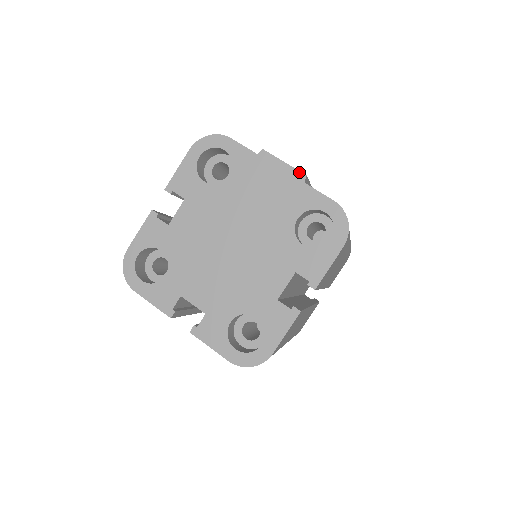
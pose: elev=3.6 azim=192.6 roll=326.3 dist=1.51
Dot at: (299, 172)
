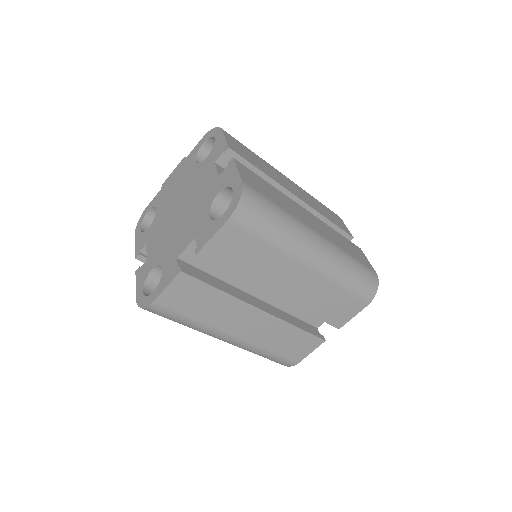
Dot at: (181, 161)
